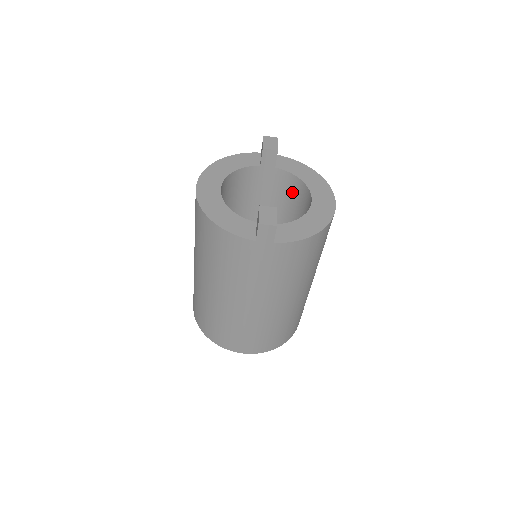
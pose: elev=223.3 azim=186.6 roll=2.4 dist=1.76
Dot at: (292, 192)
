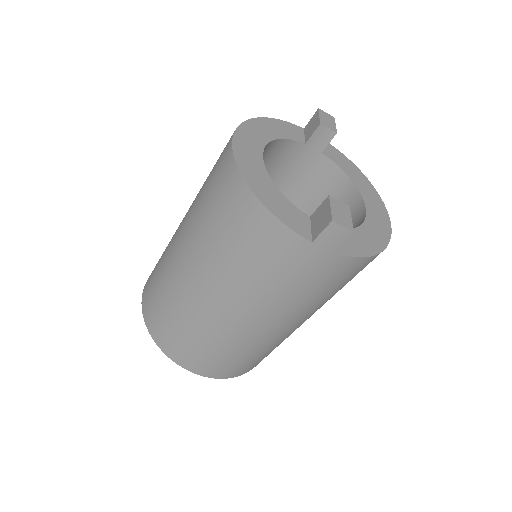
Dot at: (329, 190)
